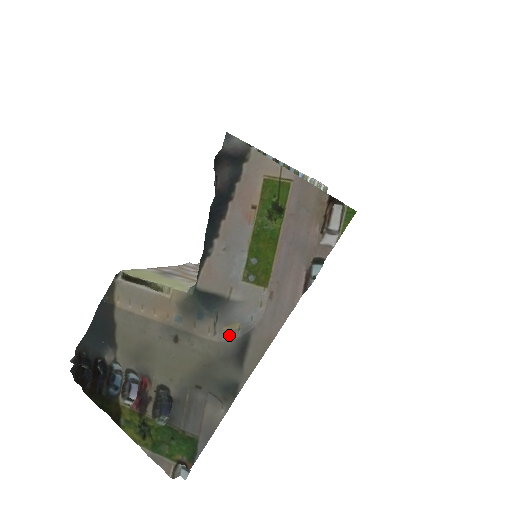
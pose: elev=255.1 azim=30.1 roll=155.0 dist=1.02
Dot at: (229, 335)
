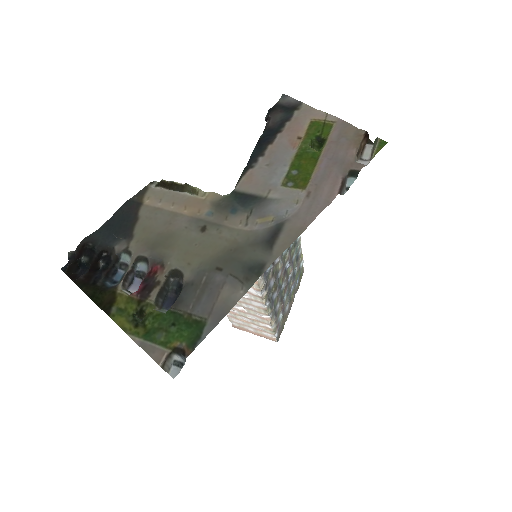
Dot at: (261, 225)
